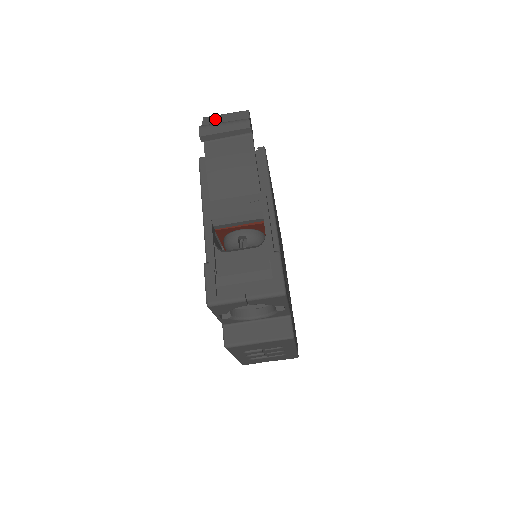
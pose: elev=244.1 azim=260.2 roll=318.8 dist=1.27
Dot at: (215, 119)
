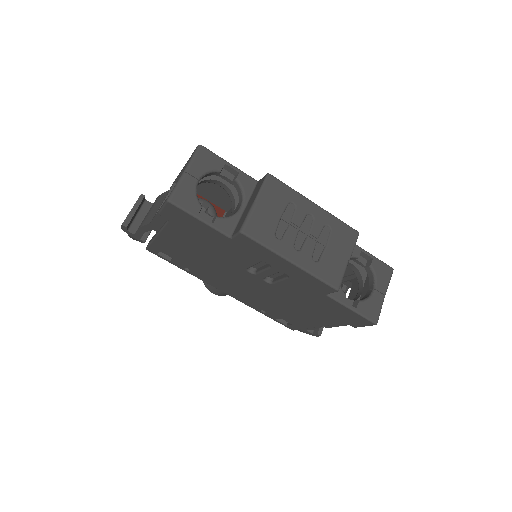
Dot at: occluded
